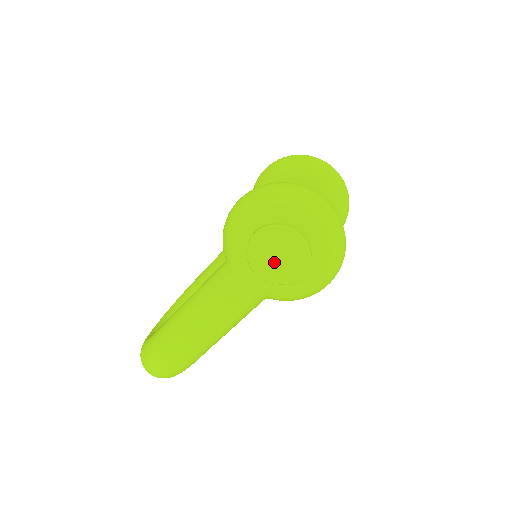
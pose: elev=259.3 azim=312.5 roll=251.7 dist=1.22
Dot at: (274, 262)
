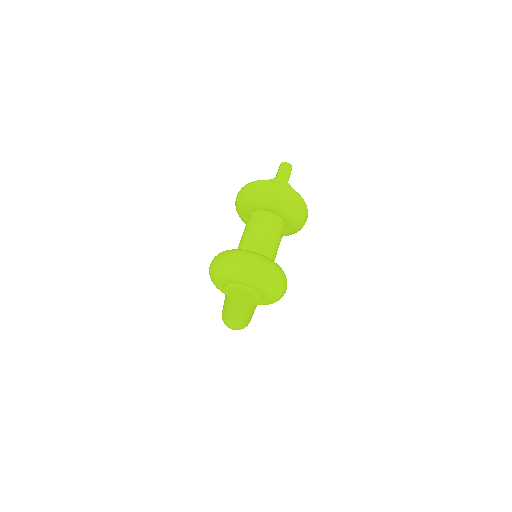
Dot at: (243, 298)
